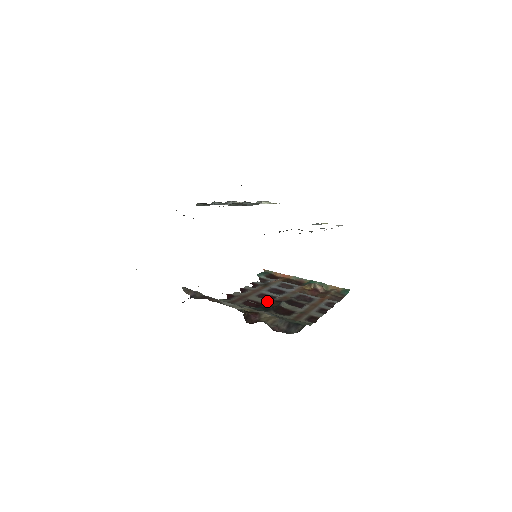
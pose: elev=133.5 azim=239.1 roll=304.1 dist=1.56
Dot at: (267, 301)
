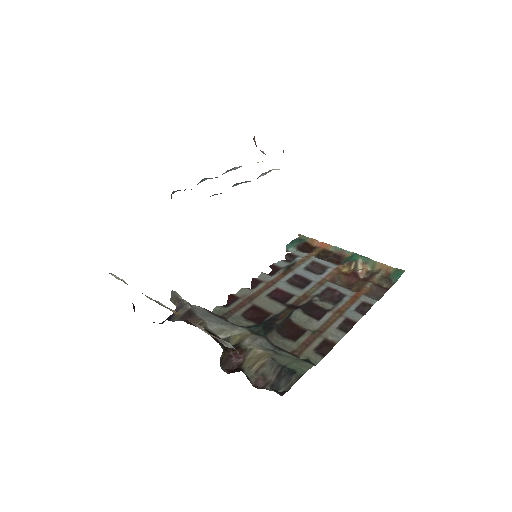
Dot at: (277, 307)
